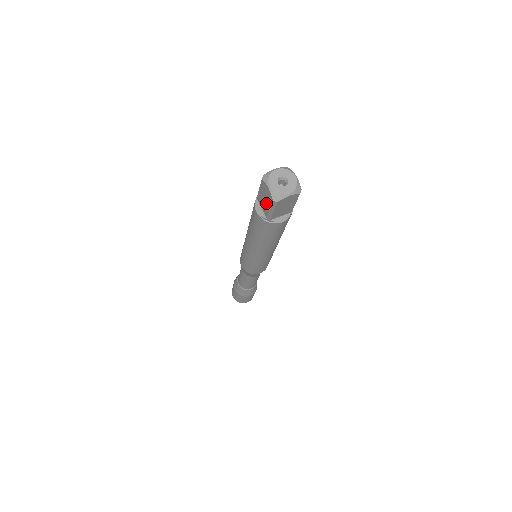
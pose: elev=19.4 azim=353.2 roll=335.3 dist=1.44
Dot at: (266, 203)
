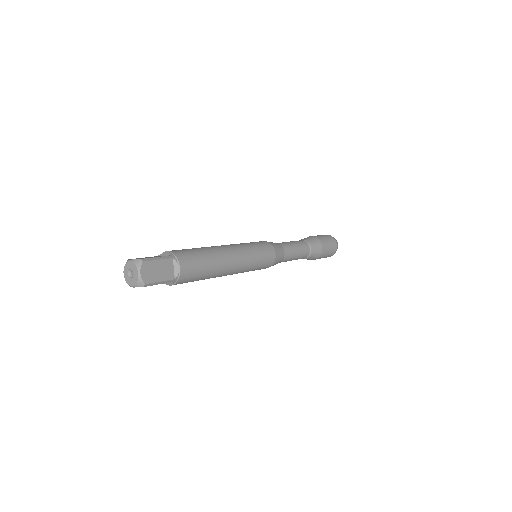
Dot at: occluded
